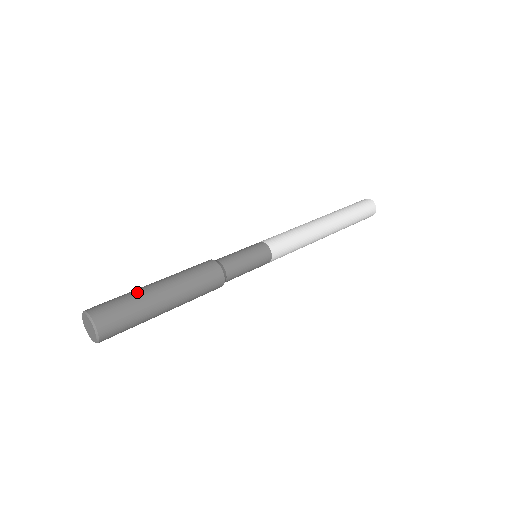
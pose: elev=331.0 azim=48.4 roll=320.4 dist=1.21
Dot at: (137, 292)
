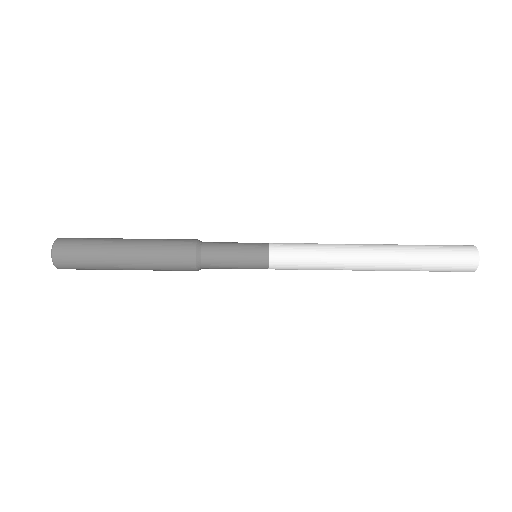
Dot at: (102, 249)
